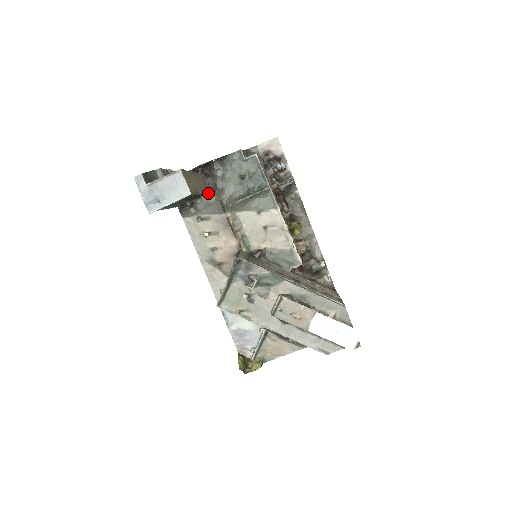
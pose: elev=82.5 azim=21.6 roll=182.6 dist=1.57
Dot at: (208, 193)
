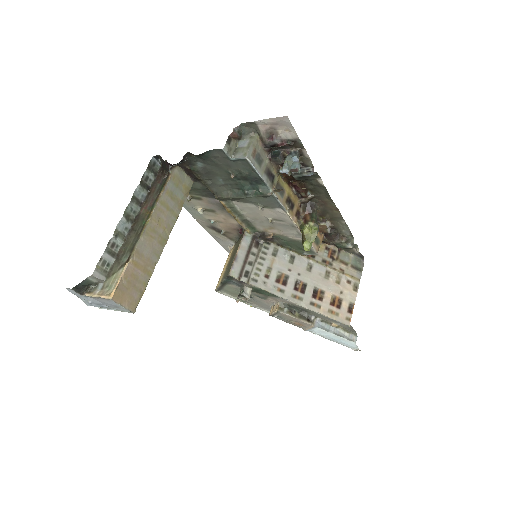
Dot at: (186, 198)
